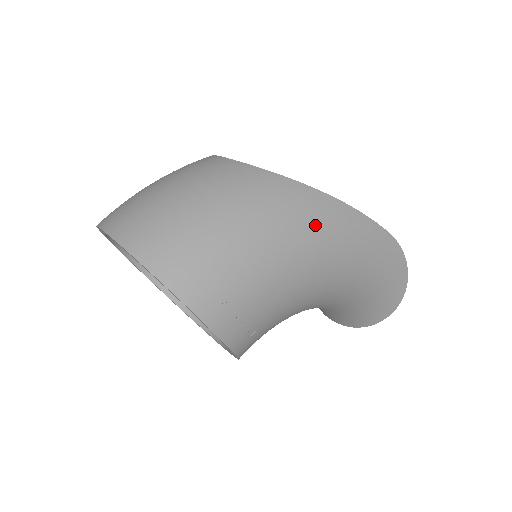
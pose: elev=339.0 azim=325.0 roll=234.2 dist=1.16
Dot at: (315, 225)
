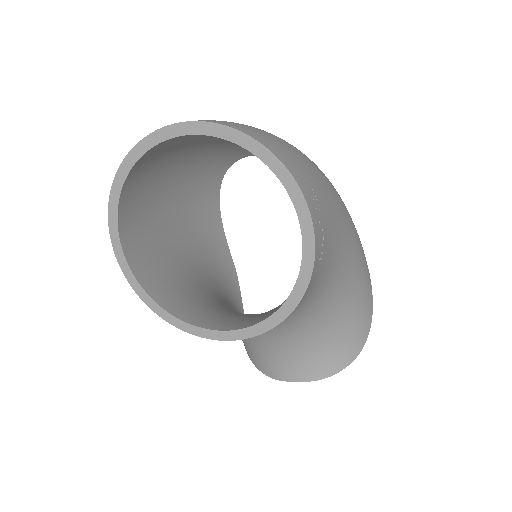
Dot at: (338, 195)
